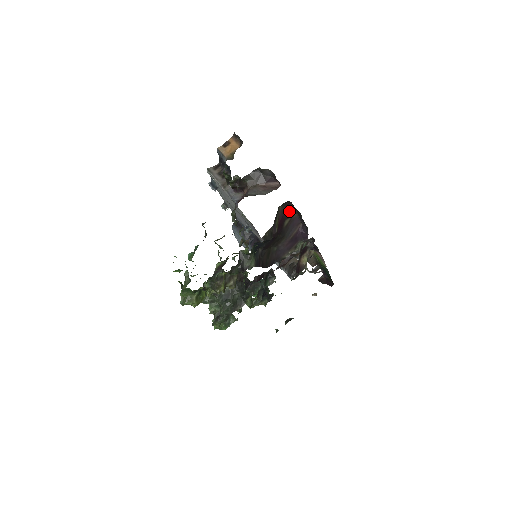
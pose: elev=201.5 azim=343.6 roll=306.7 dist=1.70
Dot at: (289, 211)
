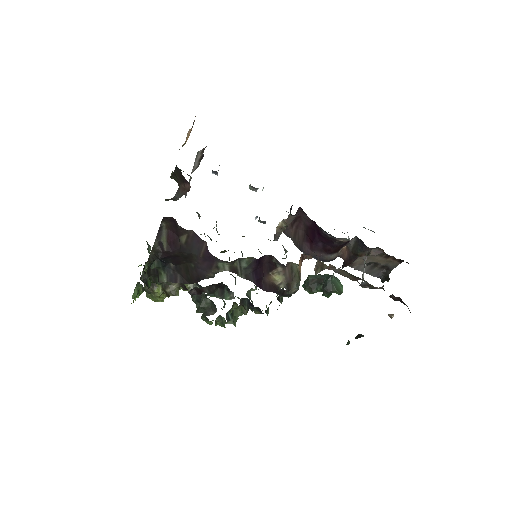
Dot at: (178, 227)
